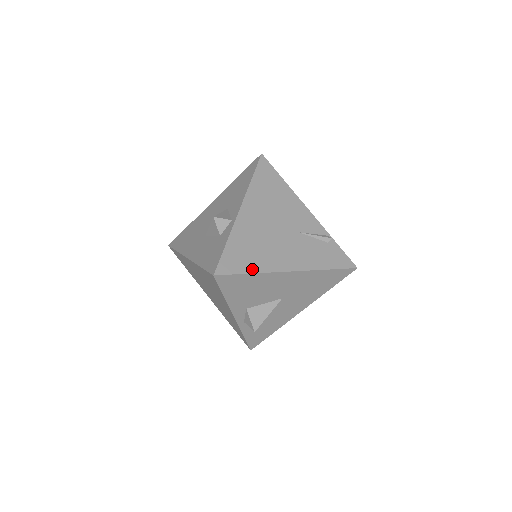
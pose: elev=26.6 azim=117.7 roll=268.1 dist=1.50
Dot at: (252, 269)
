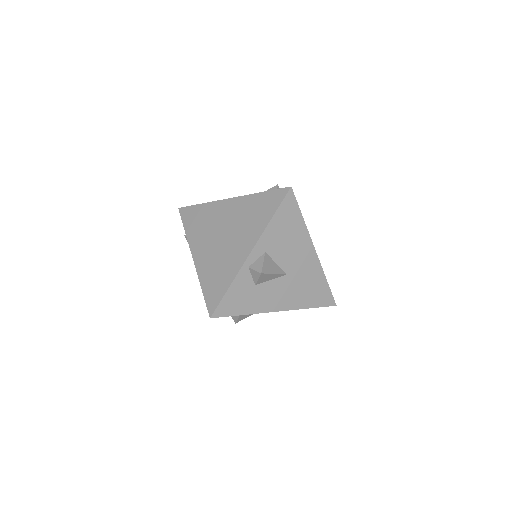
Dot at: occluded
